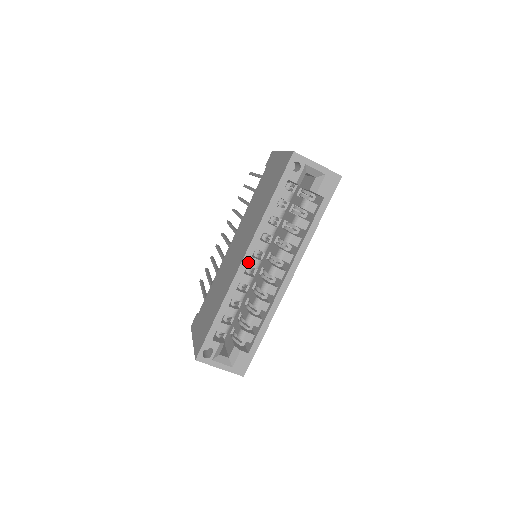
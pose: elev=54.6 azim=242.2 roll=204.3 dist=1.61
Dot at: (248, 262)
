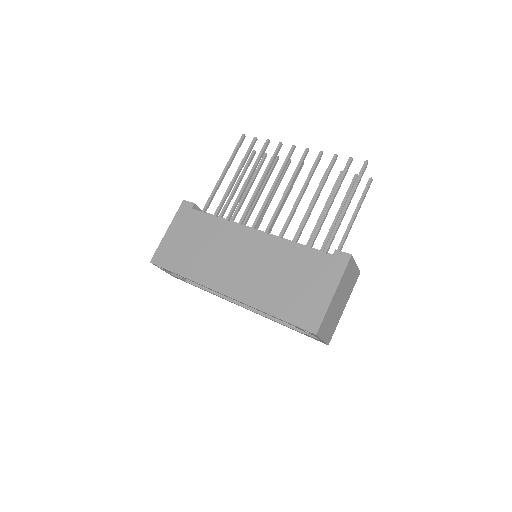
Dot at: (226, 296)
